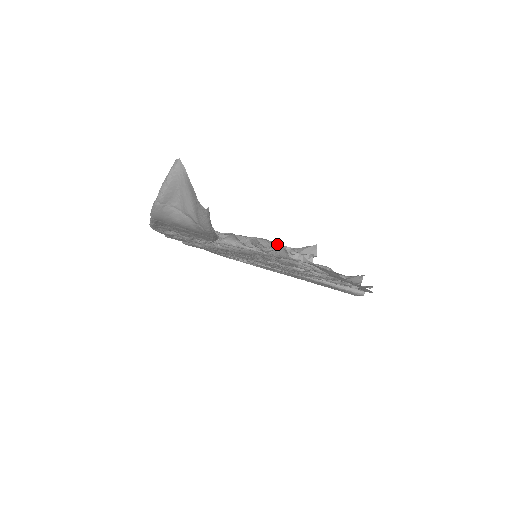
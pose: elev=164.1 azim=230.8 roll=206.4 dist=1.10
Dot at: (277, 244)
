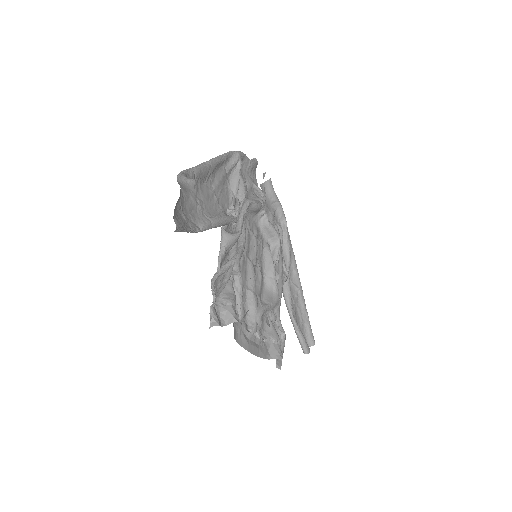
Dot at: occluded
